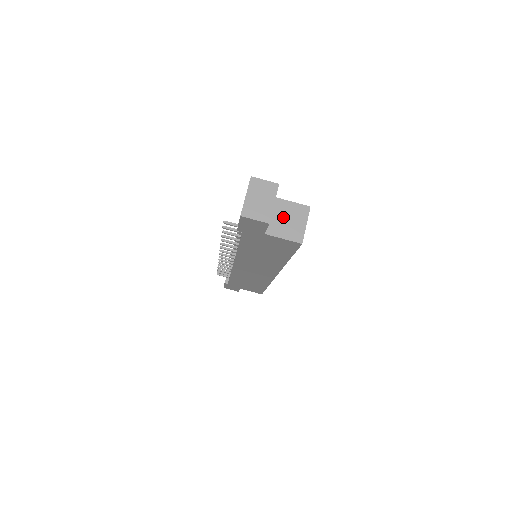
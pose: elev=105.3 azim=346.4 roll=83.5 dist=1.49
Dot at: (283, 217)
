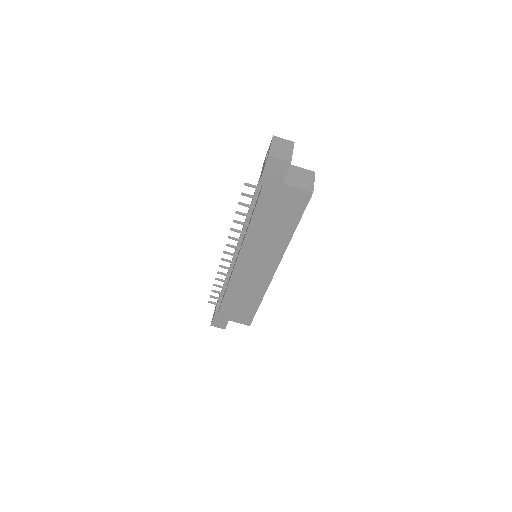
Dot at: (295, 175)
